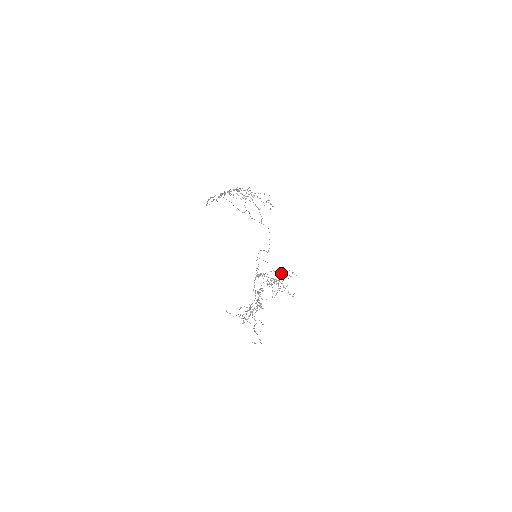
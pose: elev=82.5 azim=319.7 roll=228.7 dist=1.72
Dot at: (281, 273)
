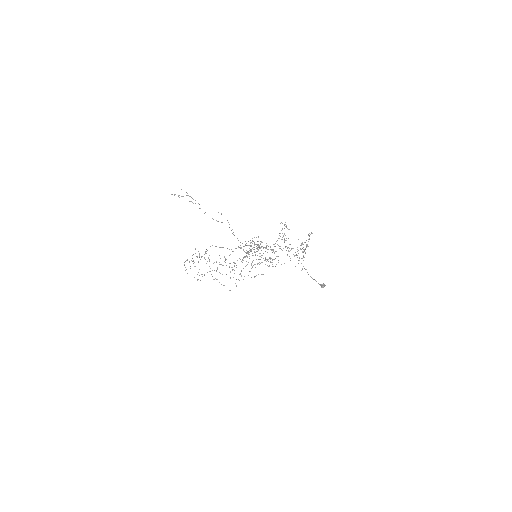
Dot at: occluded
